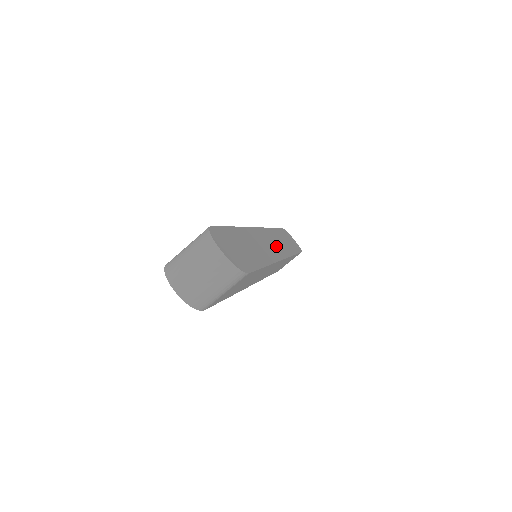
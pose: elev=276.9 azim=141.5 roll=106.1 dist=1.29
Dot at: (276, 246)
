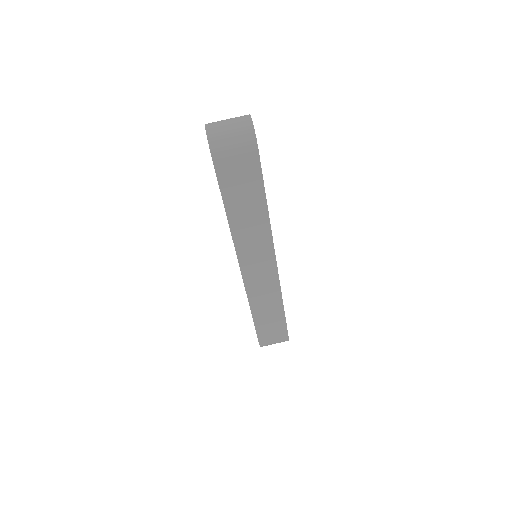
Dot at: occluded
